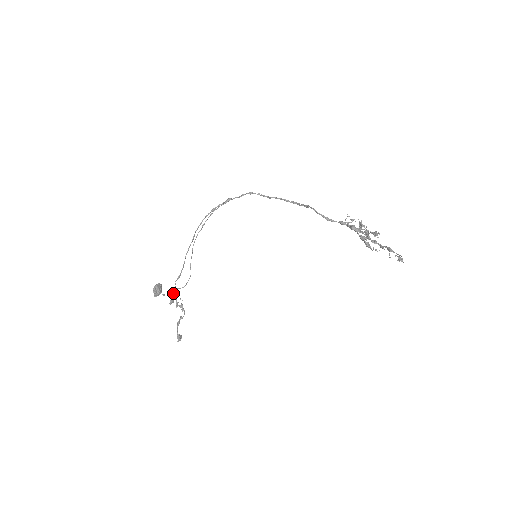
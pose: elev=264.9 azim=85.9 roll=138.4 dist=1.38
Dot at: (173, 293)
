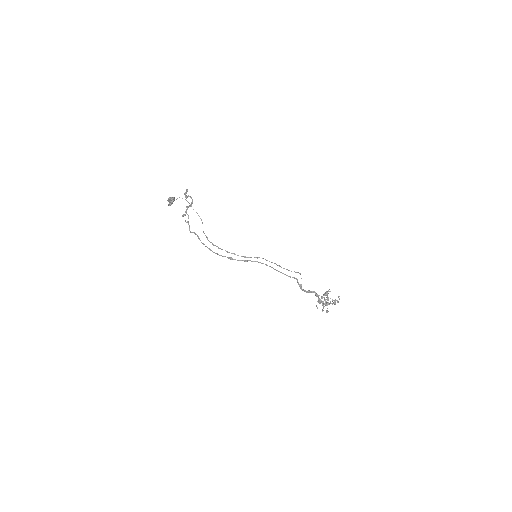
Dot at: (186, 222)
